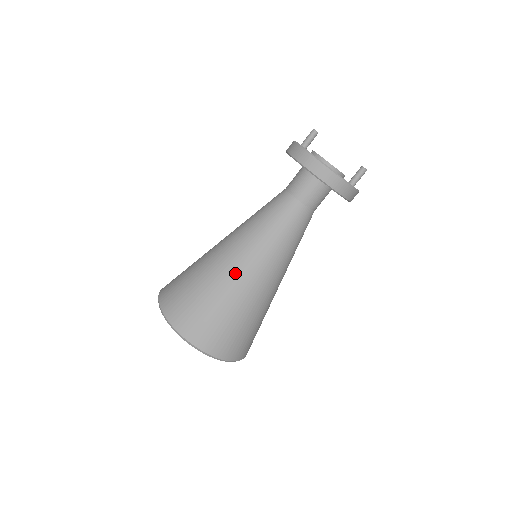
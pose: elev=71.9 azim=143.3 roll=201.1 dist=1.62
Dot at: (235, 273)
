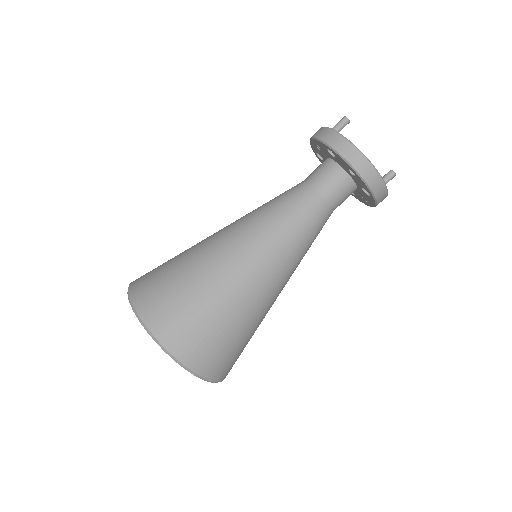
Dot at: (248, 281)
